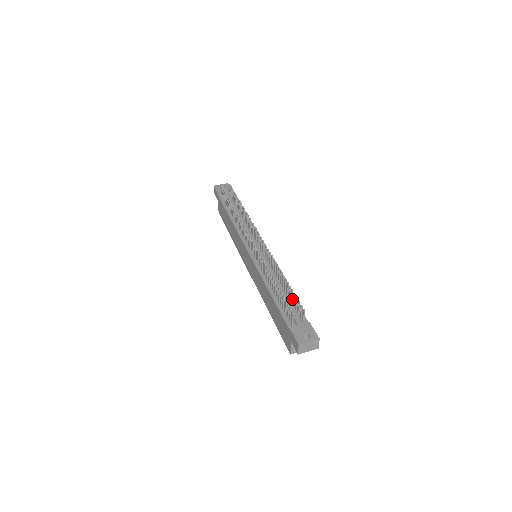
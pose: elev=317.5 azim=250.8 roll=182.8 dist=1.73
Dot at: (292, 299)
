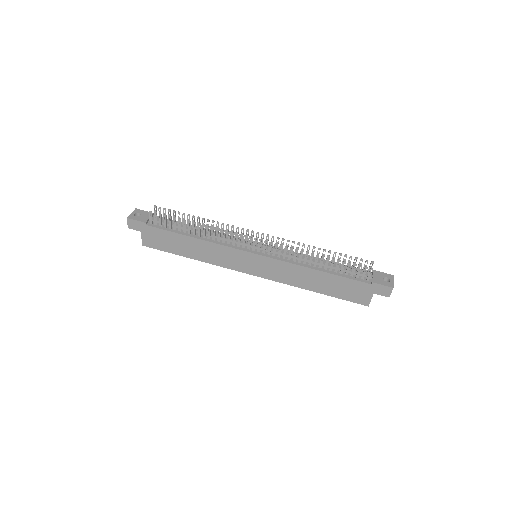
Dot at: occluded
